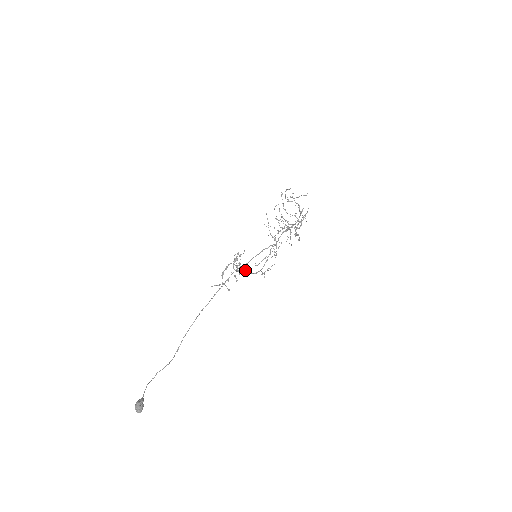
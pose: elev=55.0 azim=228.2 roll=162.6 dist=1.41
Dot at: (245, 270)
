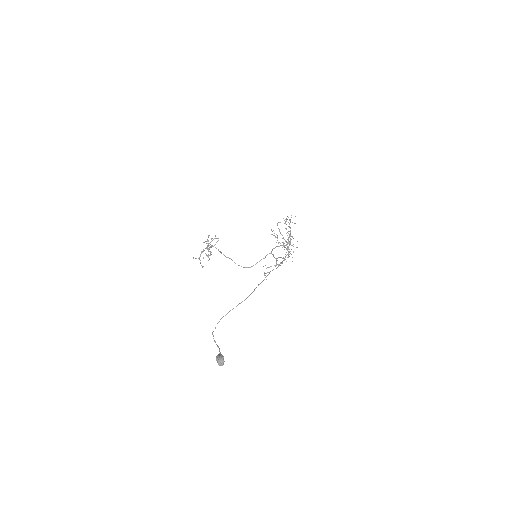
Dot at: occluded
